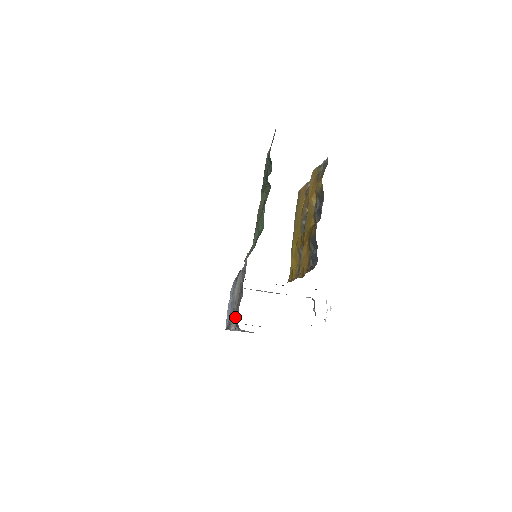
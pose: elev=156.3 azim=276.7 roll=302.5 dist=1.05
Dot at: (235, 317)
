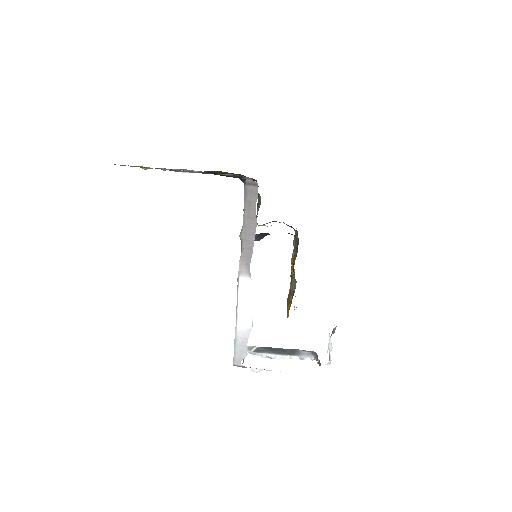
Dot at: (242, 226)
